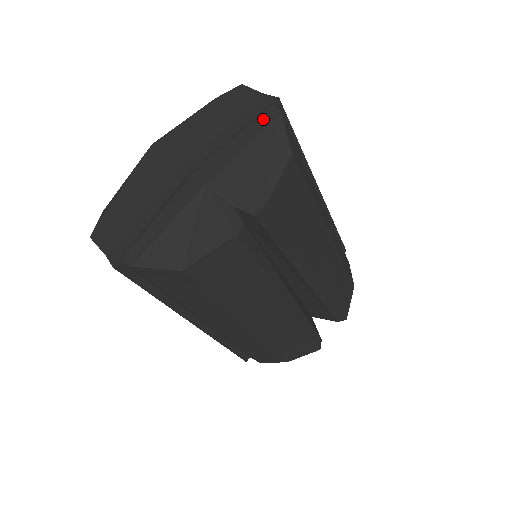
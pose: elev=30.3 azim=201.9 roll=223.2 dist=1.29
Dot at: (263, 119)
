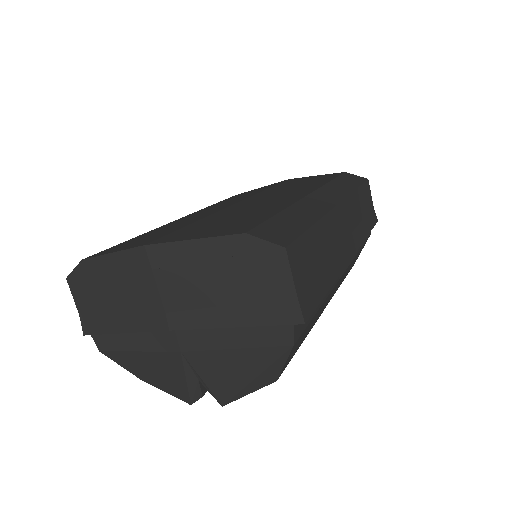
Dot at: (271, 334)
